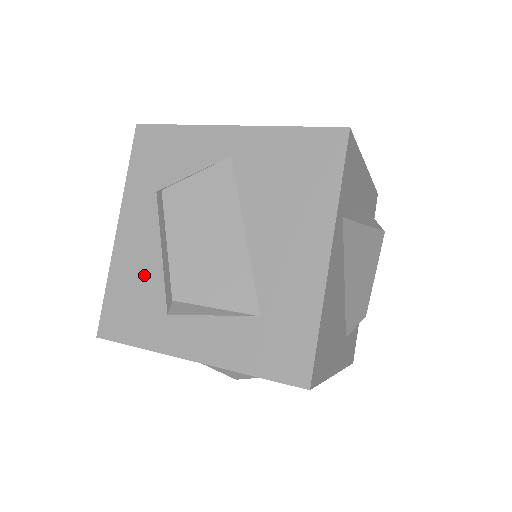
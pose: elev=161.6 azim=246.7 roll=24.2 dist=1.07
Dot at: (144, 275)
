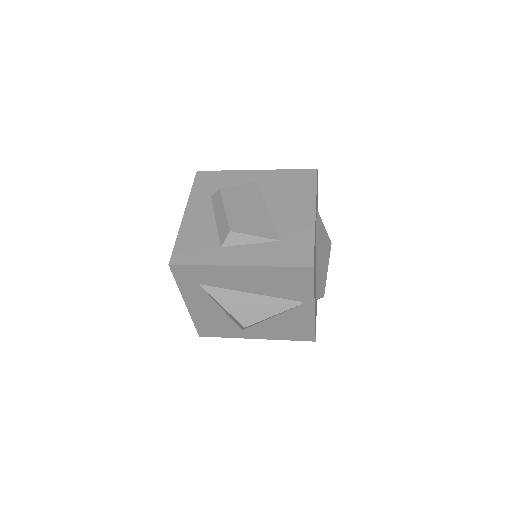
Dot at: (204, 232)
